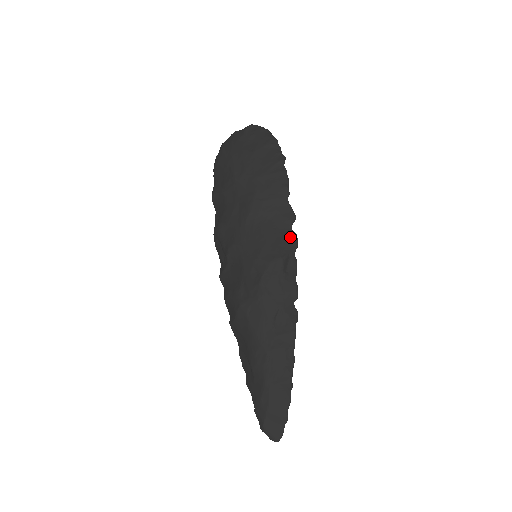
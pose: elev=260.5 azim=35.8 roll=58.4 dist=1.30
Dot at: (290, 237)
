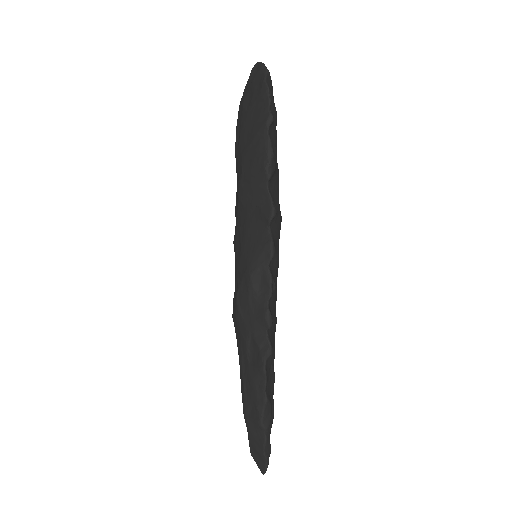
Dot at: (263, 244)
